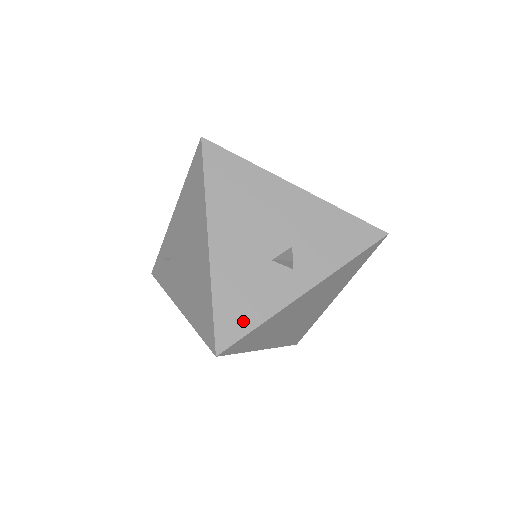
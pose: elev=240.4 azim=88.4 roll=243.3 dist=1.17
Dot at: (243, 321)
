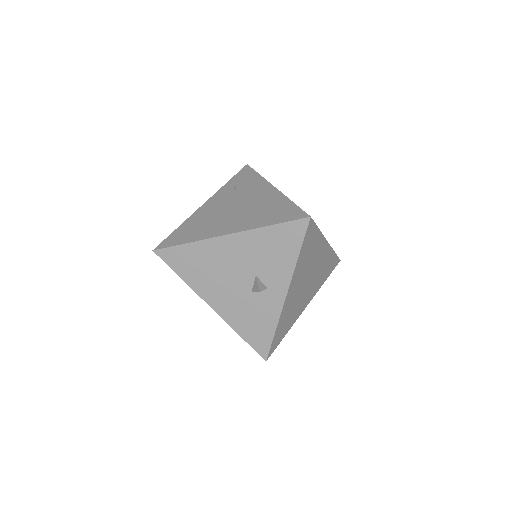
Dot at: (264, 335)
